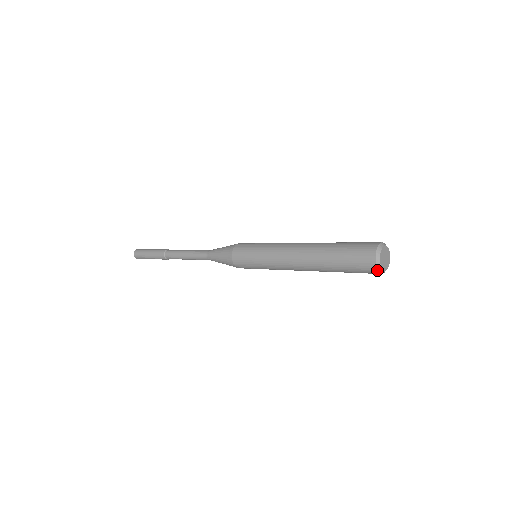
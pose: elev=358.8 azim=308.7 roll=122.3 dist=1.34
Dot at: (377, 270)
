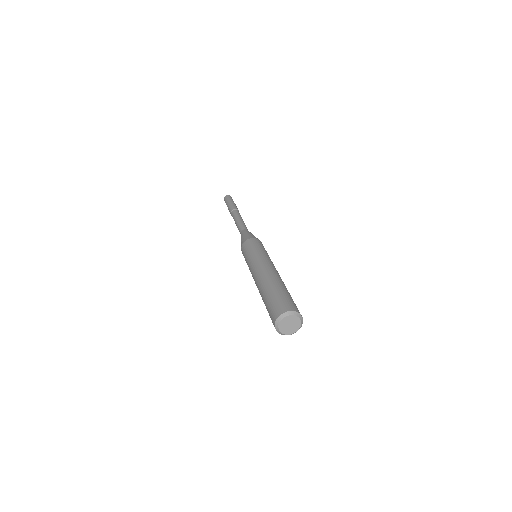
Dot at: (279, 333)
